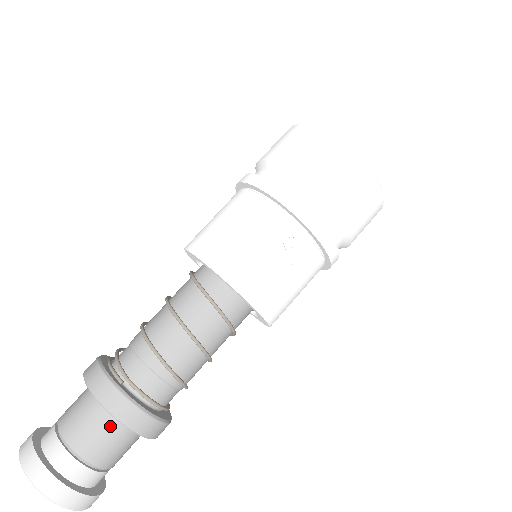
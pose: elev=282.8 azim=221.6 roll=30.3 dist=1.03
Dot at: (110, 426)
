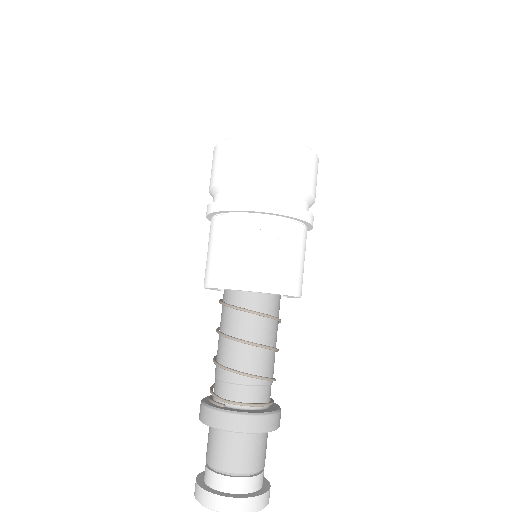
Dot at: (237, 440)
